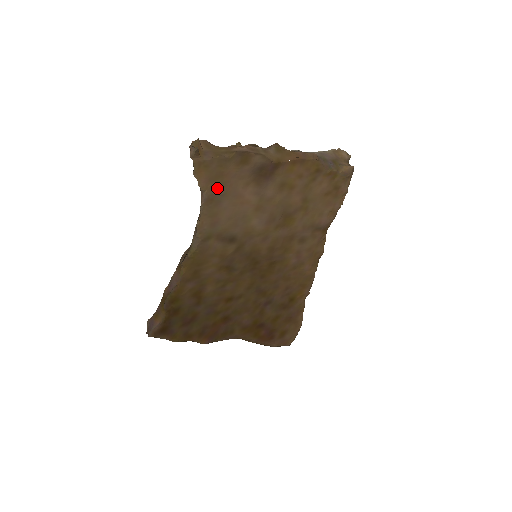
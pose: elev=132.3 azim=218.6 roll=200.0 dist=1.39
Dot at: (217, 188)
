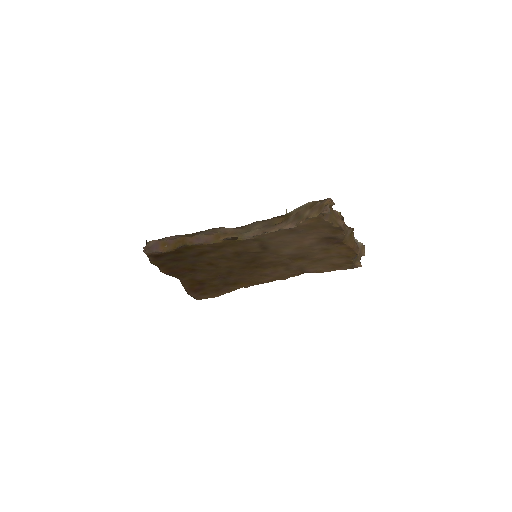
Dot at: (304, 229)
